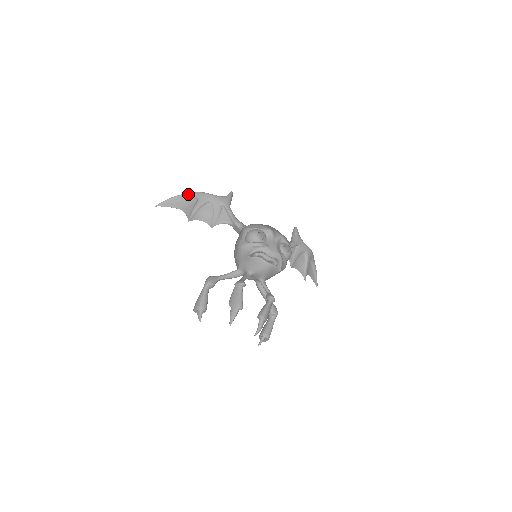
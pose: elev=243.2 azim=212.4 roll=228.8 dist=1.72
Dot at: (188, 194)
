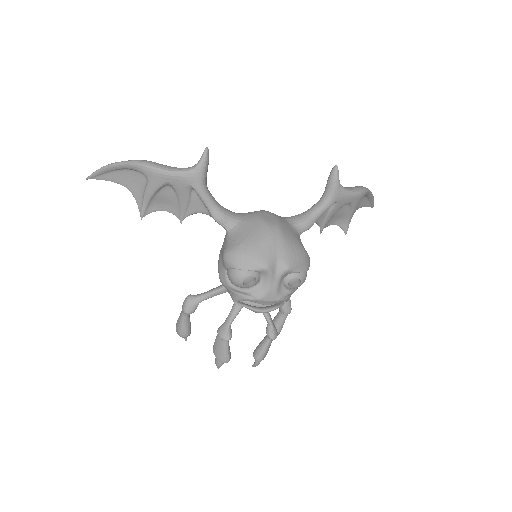
Dot at: (129, 166)
